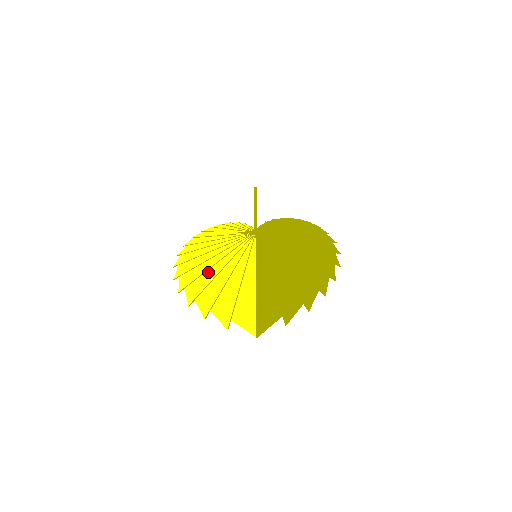
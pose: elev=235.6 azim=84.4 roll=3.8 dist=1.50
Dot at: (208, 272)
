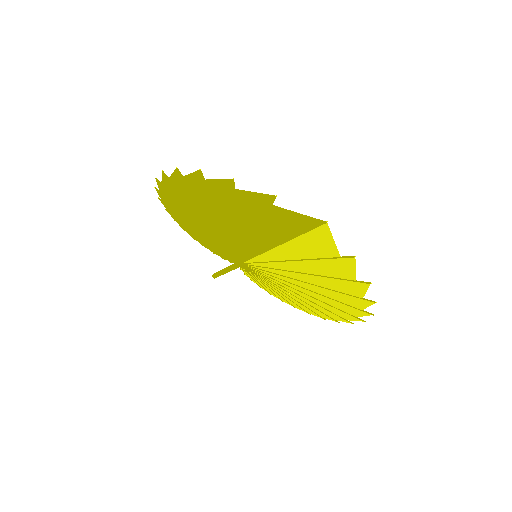
Dot at: (206, 207)
